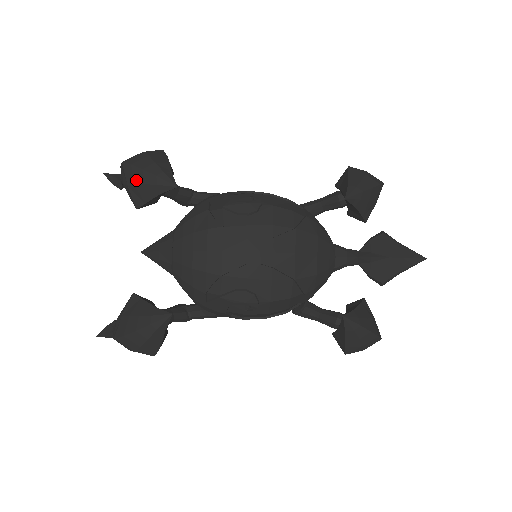
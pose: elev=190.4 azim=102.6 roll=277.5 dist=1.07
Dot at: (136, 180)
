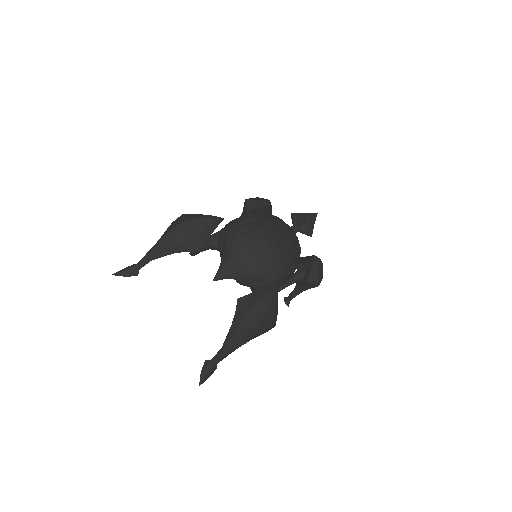
Dot at: (196, 229)
